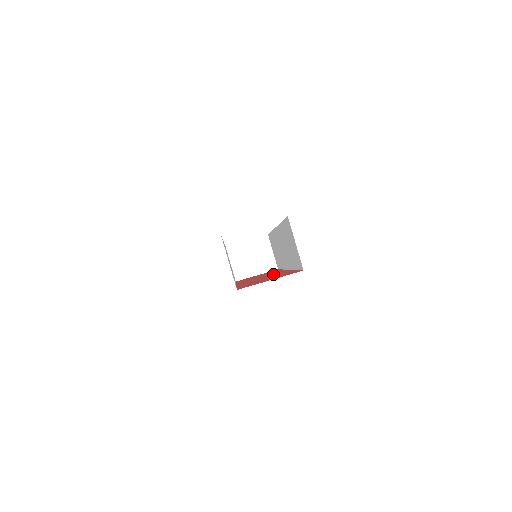
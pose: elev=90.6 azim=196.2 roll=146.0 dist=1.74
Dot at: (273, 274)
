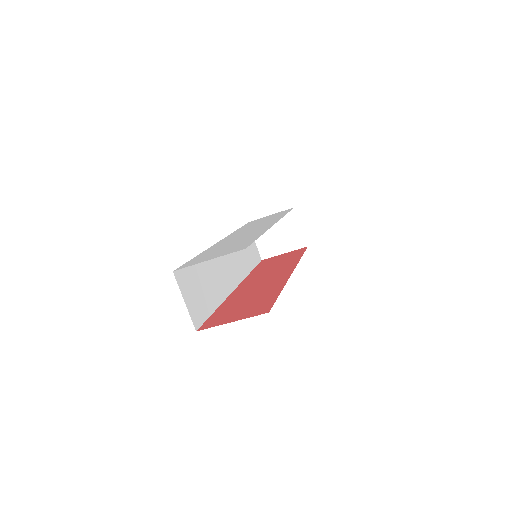
Dot at: (272, 280)
